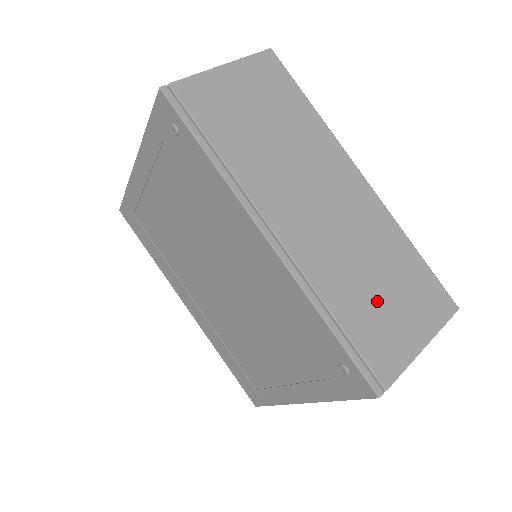
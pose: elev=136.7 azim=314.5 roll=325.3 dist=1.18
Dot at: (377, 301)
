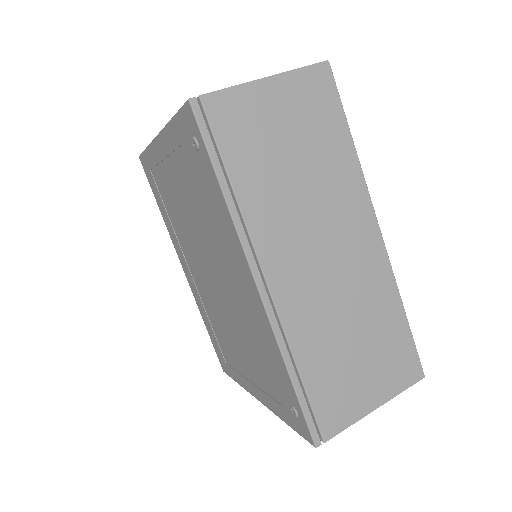
Dot at: (346, 360)
